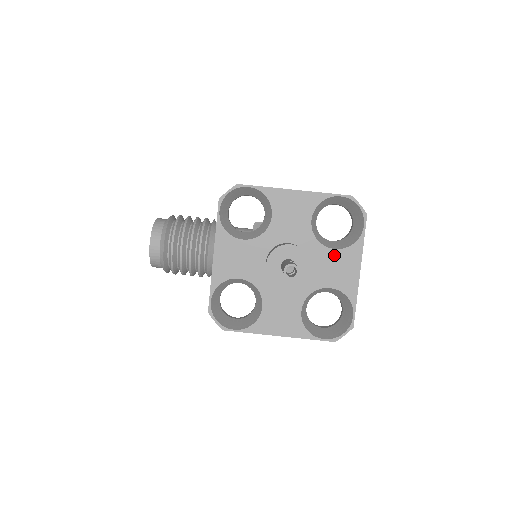
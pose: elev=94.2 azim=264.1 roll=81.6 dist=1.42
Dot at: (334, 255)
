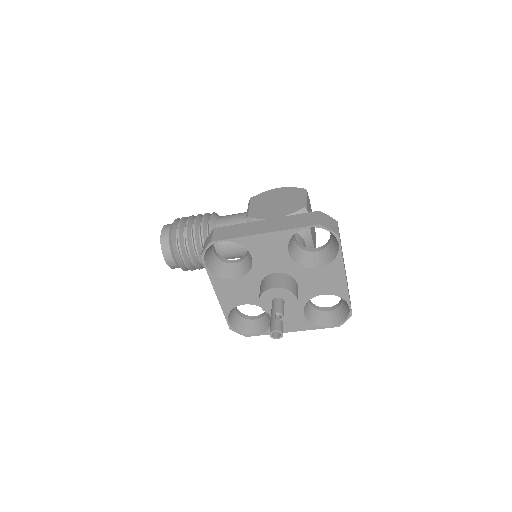
Dot at: (318, 272)
